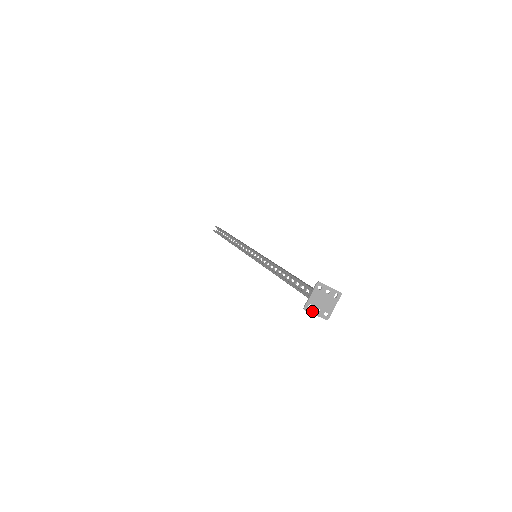
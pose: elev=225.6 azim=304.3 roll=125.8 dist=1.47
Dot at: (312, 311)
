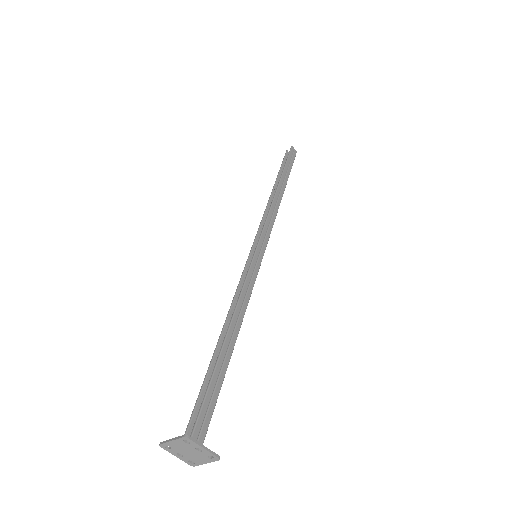
Dot at: (171, 451)
